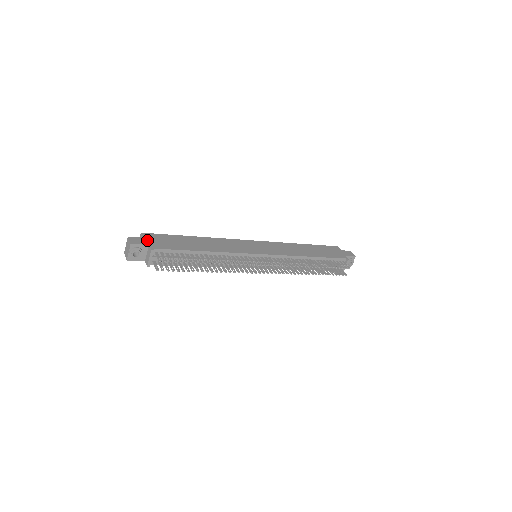
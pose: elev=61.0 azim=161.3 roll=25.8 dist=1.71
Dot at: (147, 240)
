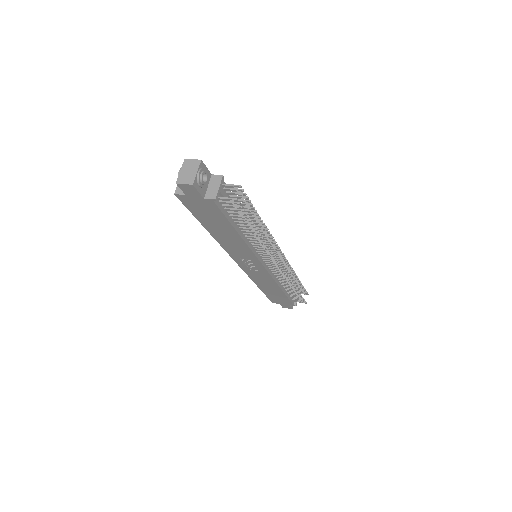
Dot at: occluded
